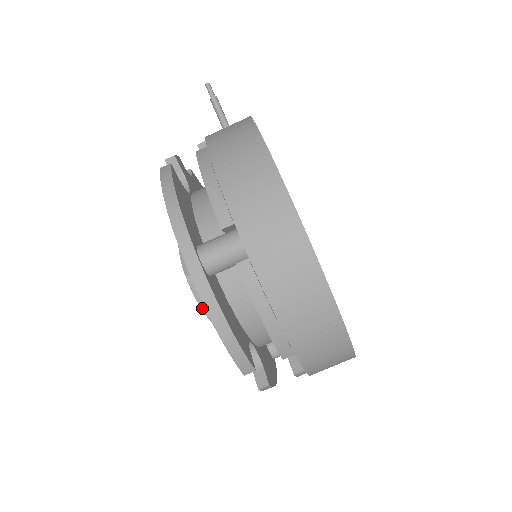
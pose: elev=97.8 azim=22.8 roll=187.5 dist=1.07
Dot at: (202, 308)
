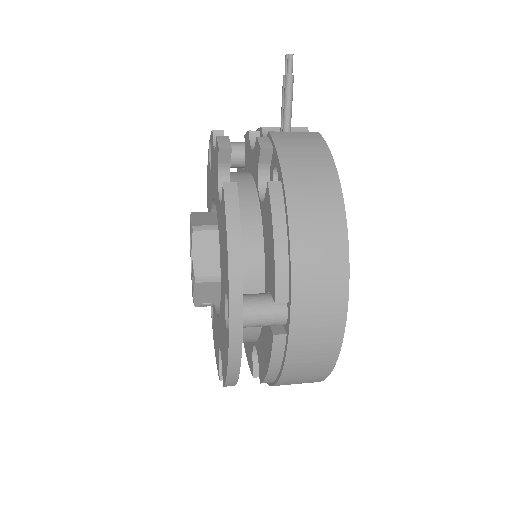
Dot at: (195, 300)
